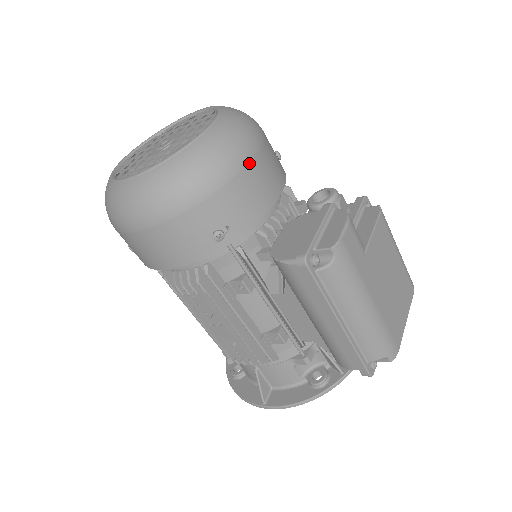
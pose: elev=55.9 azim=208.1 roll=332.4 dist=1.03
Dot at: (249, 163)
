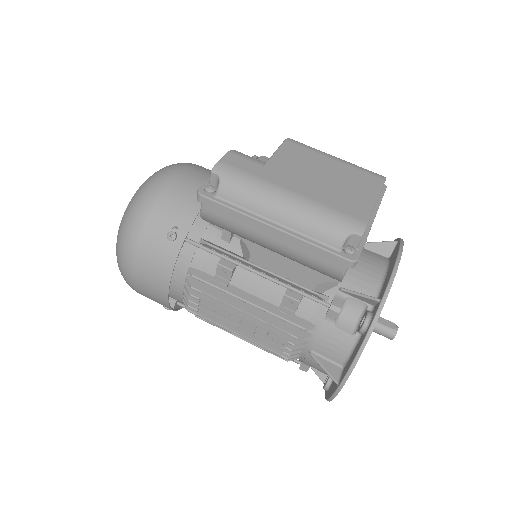
Dot at: (173, 180)
